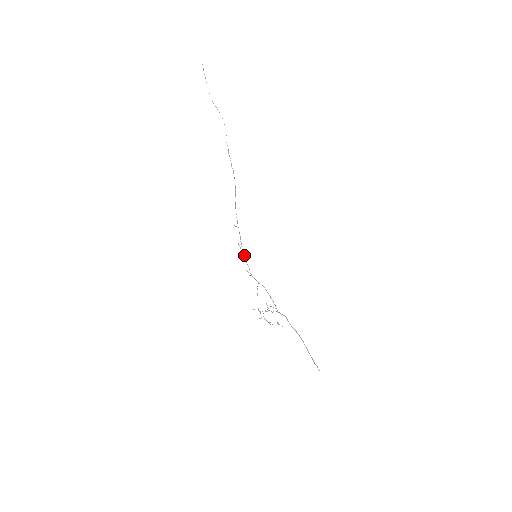
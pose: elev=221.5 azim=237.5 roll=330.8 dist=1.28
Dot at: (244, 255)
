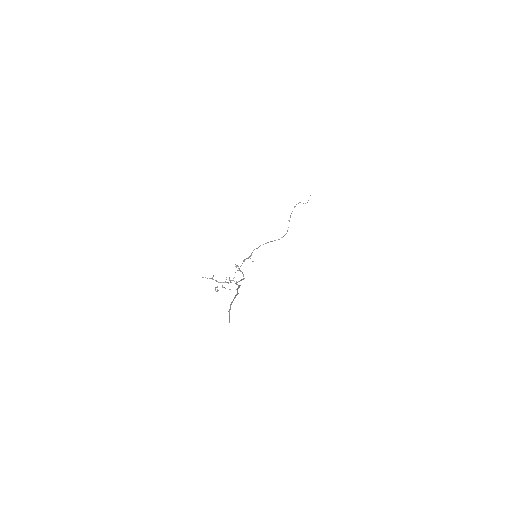
Dot at: (246, 258)
